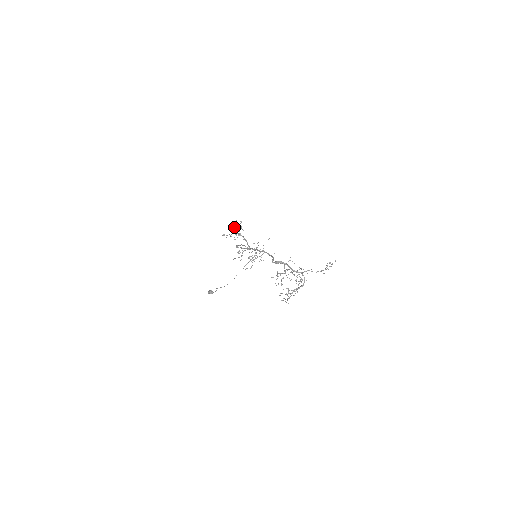
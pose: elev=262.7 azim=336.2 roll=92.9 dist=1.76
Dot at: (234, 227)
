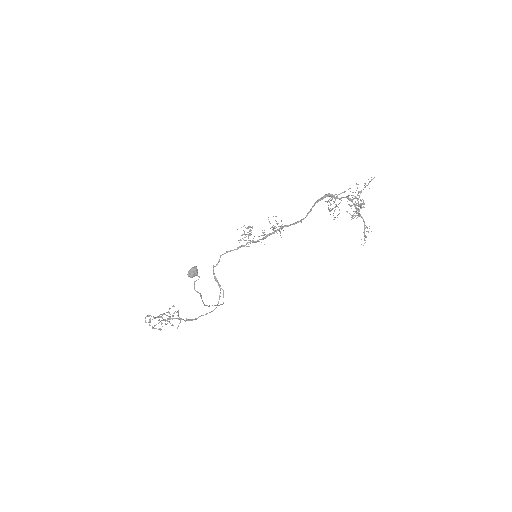
Dot at: (162, 317)
